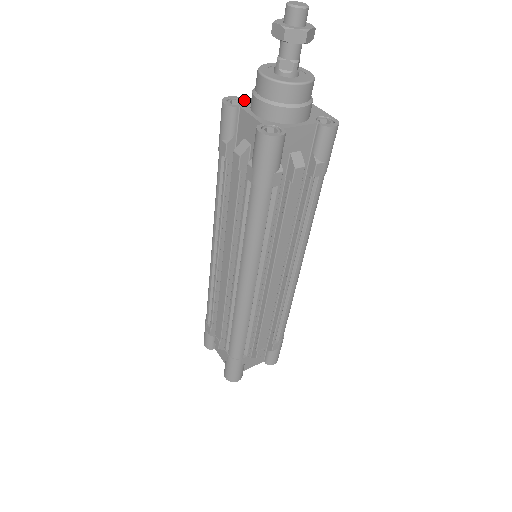
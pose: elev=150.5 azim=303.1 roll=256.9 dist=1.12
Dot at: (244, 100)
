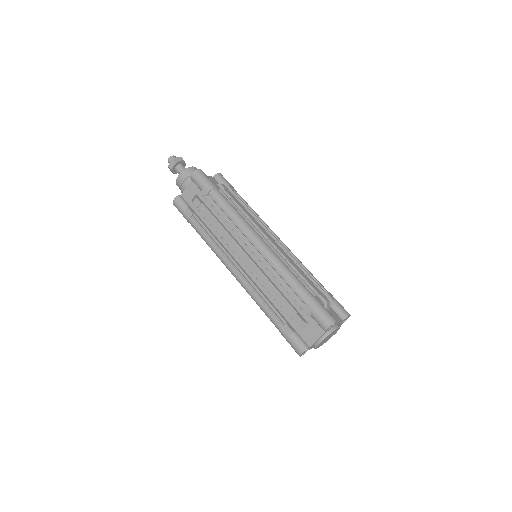
Dot at: occluded
